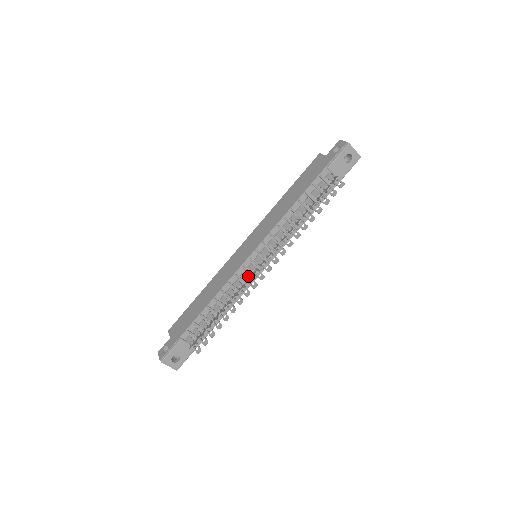
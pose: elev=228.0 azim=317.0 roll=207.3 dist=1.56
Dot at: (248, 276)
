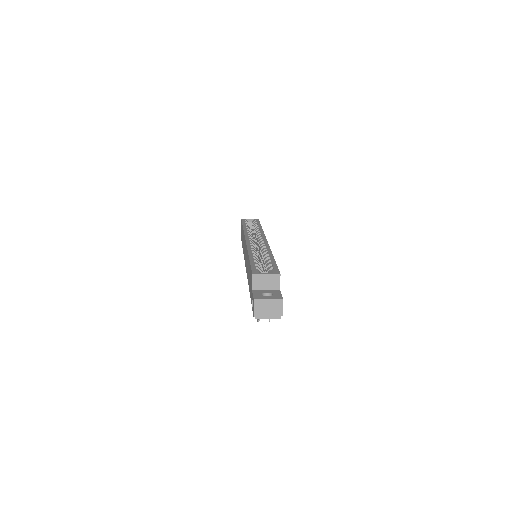
Dot at: occluded
